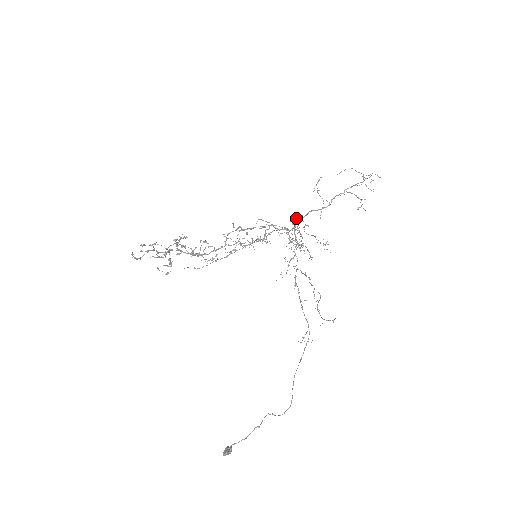
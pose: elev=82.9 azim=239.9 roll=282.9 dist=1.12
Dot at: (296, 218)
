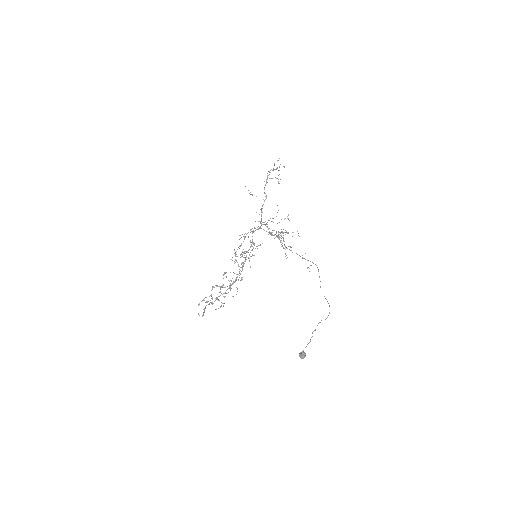
Dot at: (265, 221)
